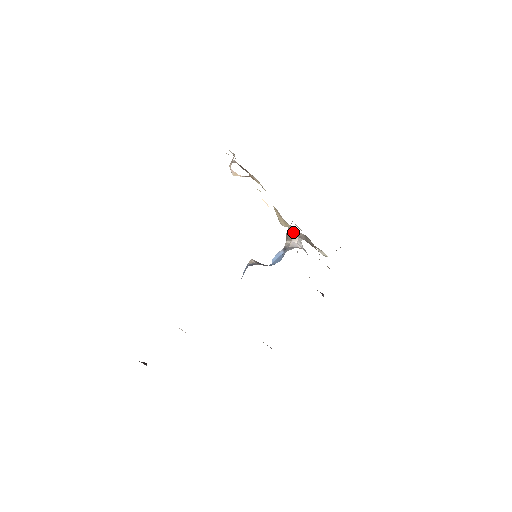
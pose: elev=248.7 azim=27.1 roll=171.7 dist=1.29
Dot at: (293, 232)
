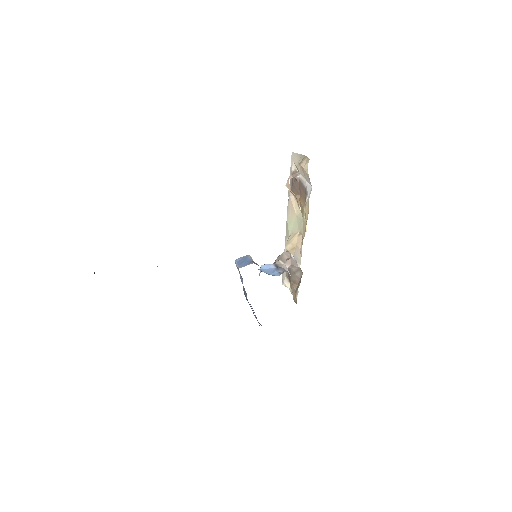
Dot at: (290, 258)
